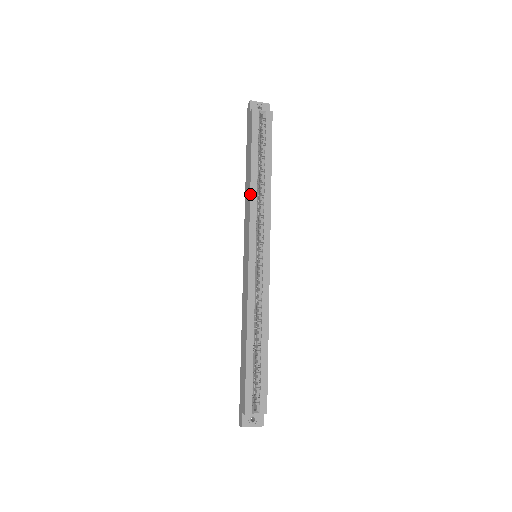
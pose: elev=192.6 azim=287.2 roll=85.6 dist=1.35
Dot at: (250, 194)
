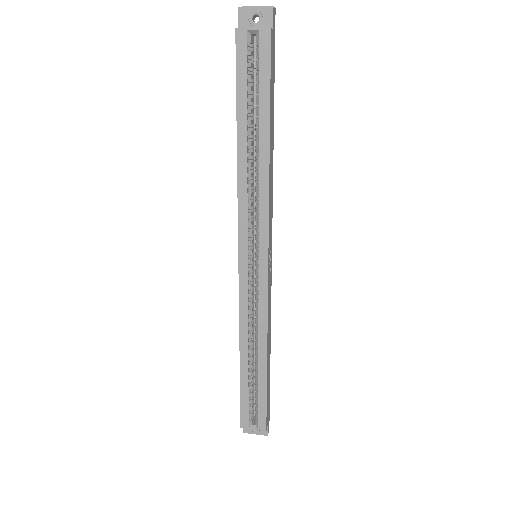
Dot at: (237, 178)
